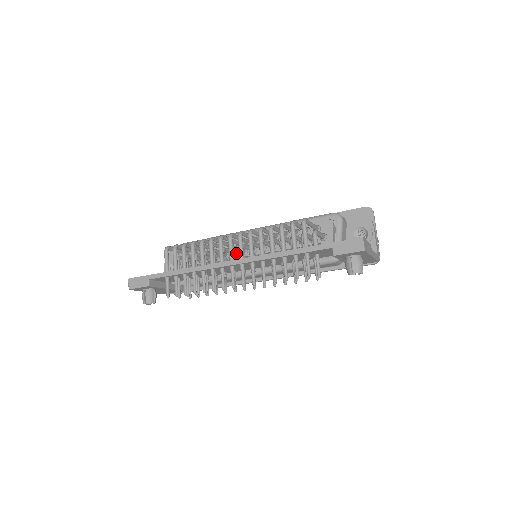
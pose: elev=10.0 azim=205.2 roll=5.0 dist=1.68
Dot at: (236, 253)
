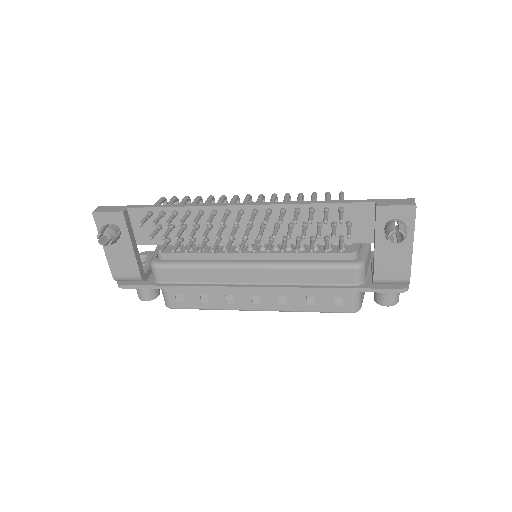
Dot at: occluded
